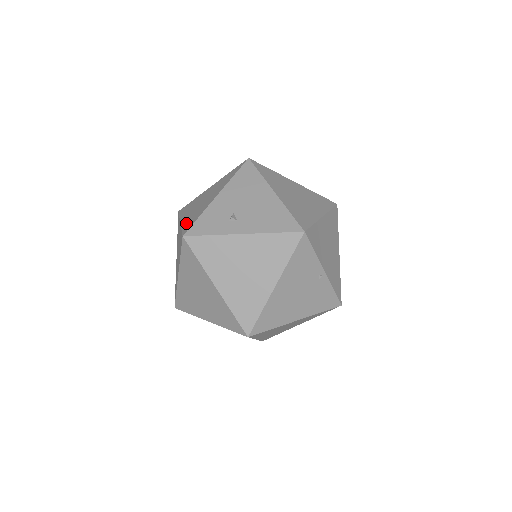
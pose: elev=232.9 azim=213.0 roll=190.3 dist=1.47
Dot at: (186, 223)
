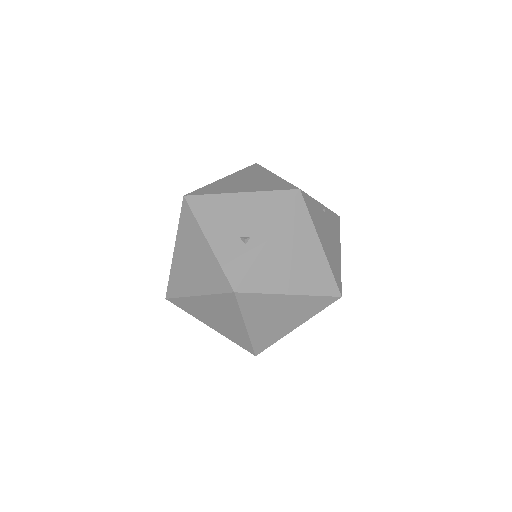
Dot at: (212, 287)
